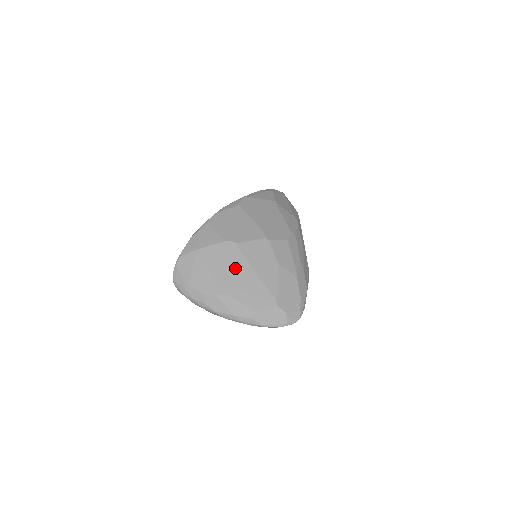
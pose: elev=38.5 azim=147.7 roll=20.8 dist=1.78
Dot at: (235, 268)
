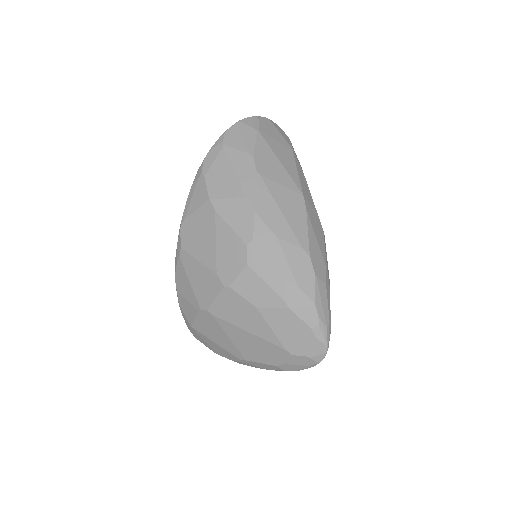
Dot at: (227, 335)
